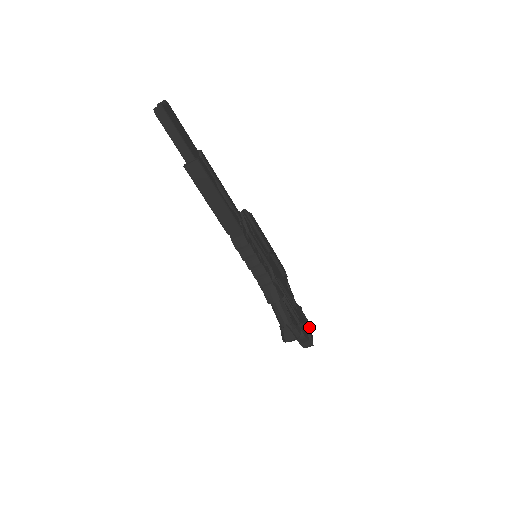
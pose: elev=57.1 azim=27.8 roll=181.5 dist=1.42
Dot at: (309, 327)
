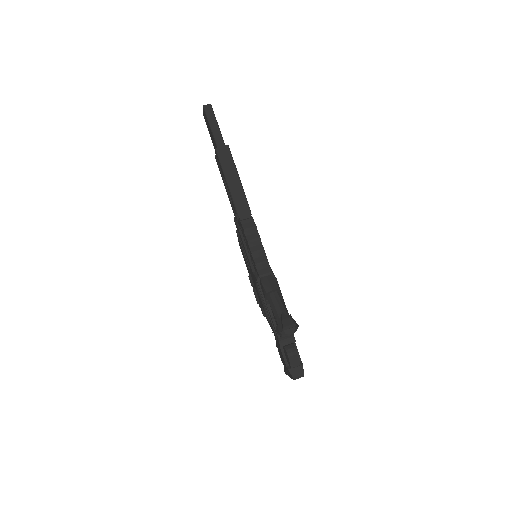
Dot at: occluded
